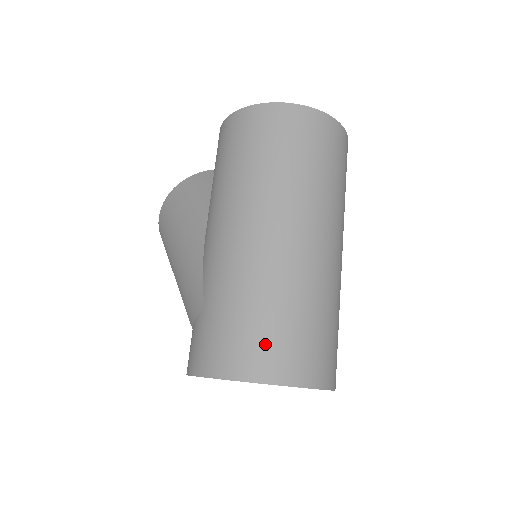
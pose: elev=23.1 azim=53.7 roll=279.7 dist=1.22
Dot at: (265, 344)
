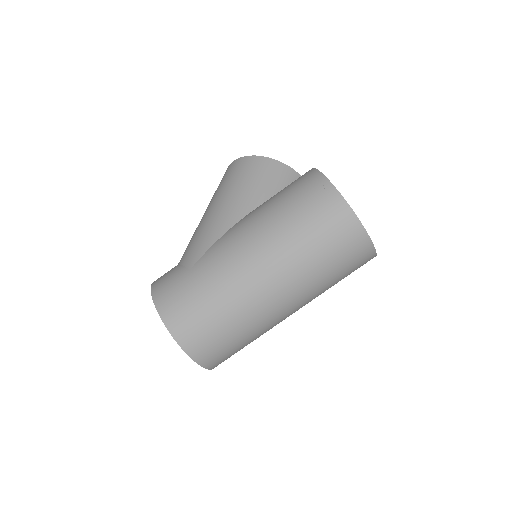
Dot at: (196, 325)
